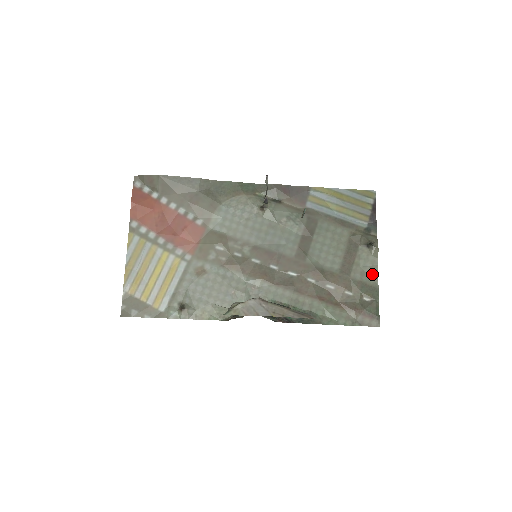
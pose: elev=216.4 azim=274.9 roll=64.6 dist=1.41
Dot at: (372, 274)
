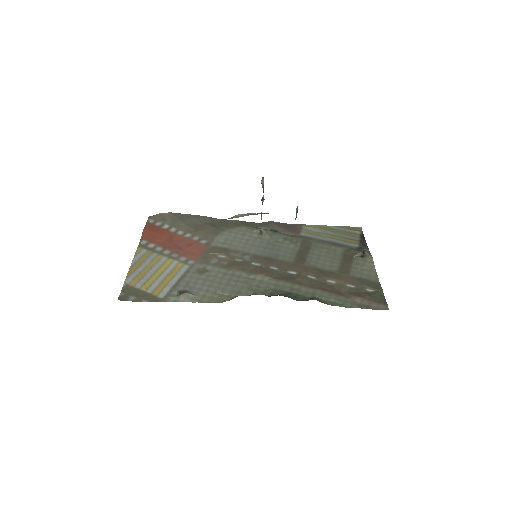
Dot at: (371, 274)
